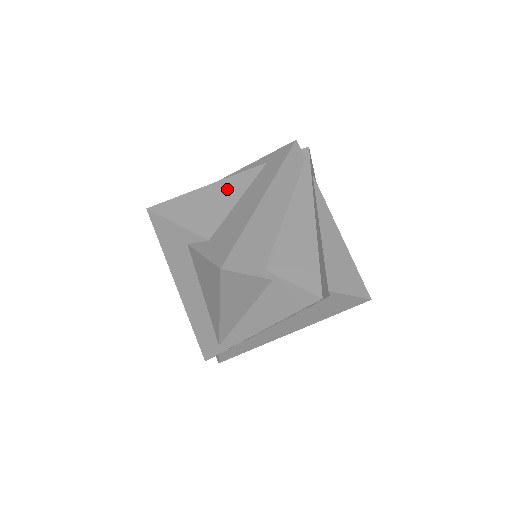
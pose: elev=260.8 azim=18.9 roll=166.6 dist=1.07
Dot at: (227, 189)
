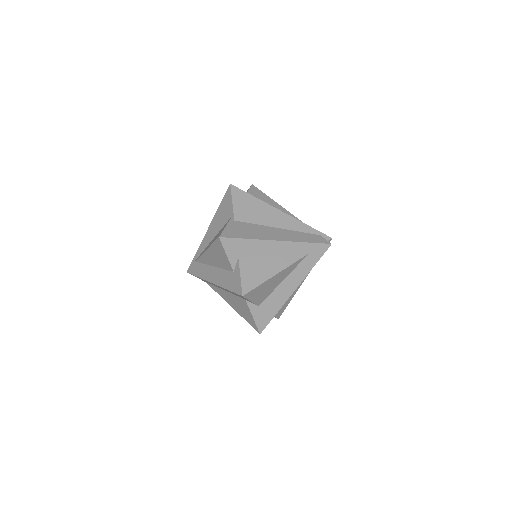
Dot at: (283, 275)
